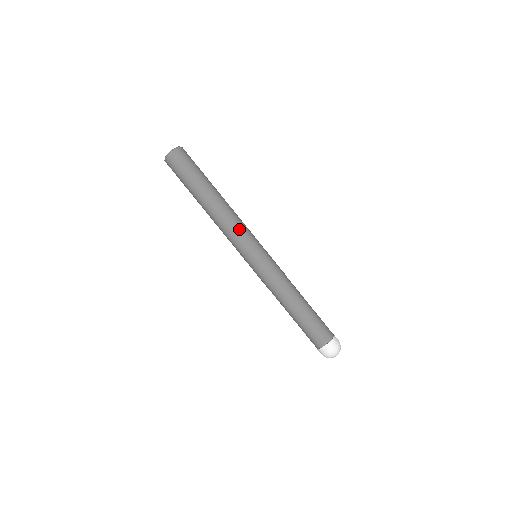
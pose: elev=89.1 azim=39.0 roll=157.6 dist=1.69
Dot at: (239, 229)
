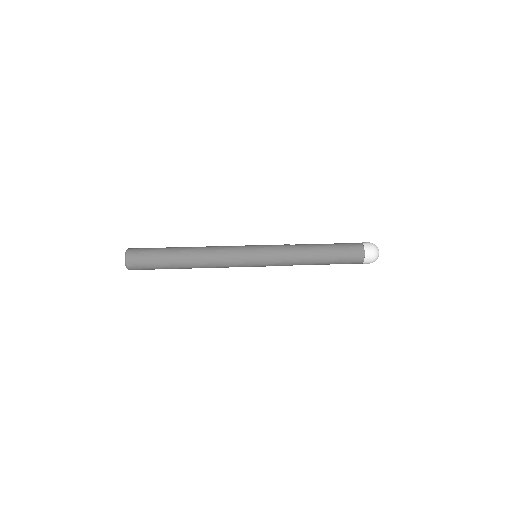
Dot at: (226, 246)
